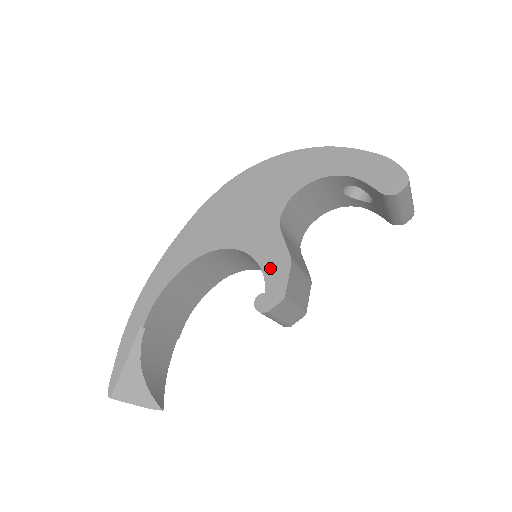
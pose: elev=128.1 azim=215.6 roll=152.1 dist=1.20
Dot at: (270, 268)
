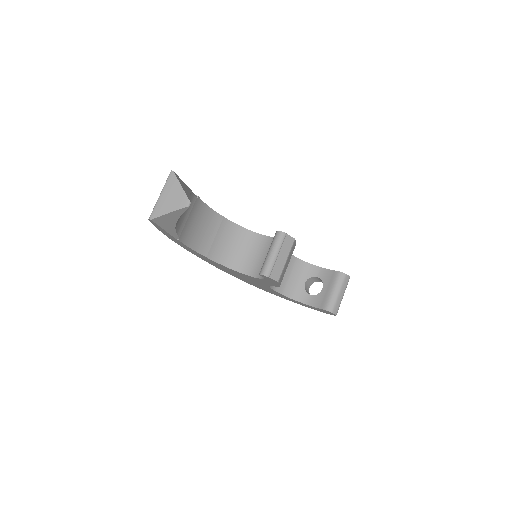
Dot at: occluded
